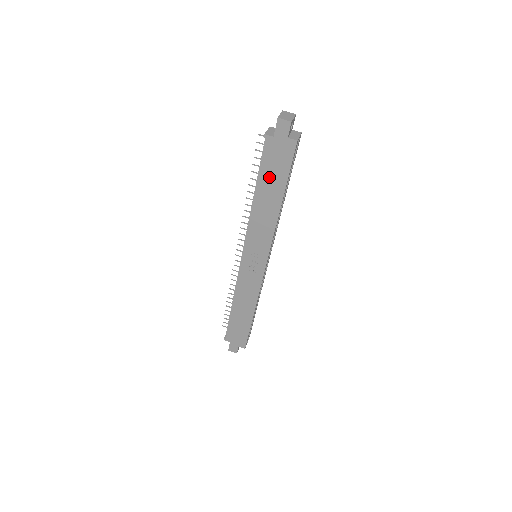
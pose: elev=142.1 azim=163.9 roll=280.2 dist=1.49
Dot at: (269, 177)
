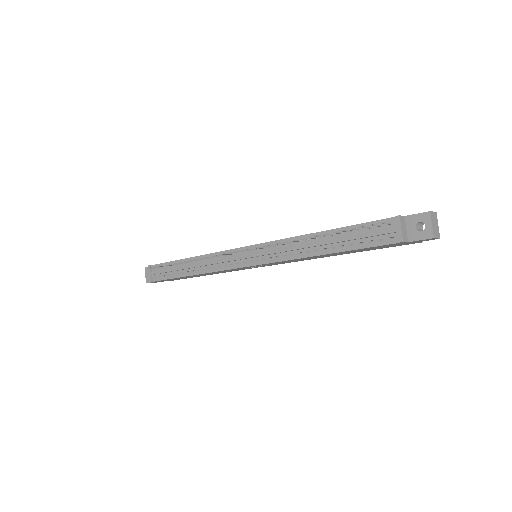
Dot at: (359, 250)
